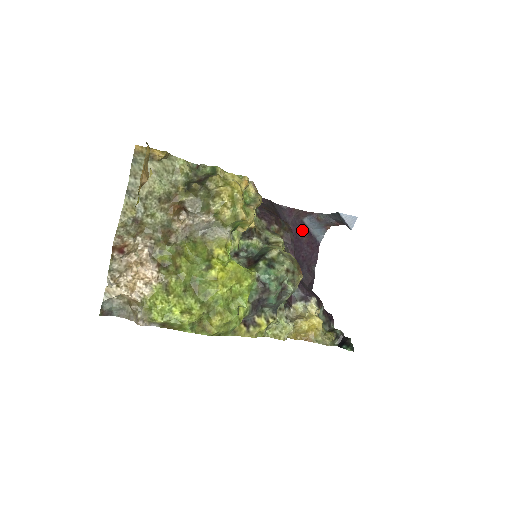
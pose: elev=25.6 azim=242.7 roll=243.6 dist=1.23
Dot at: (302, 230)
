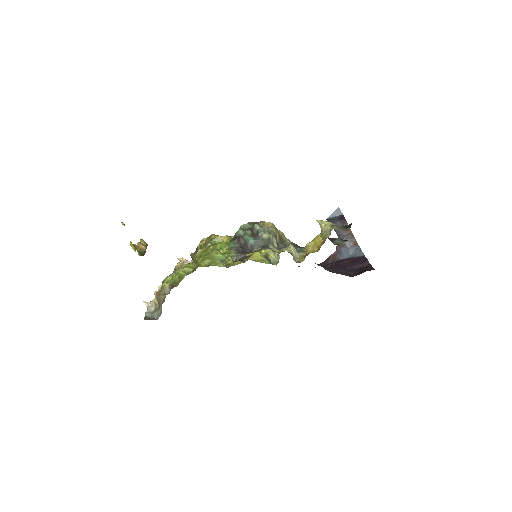
Dot at: (341, 262)
